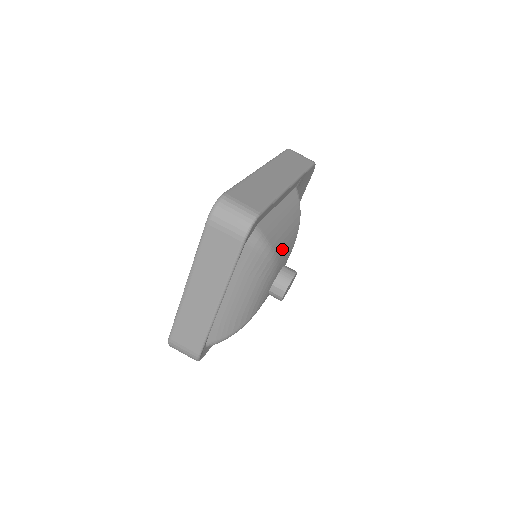
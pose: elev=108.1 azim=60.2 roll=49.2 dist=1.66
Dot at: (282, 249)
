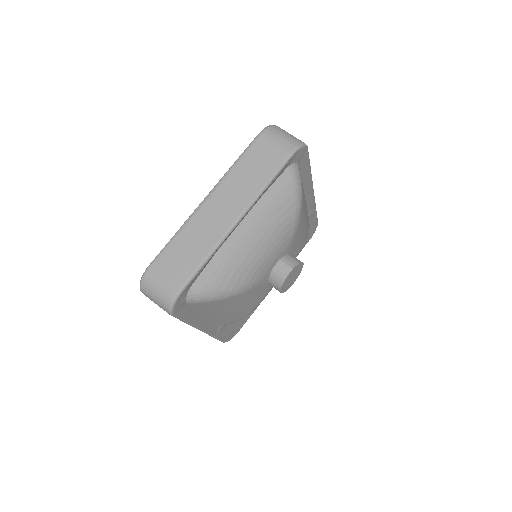
Dot at: (302, 222)
